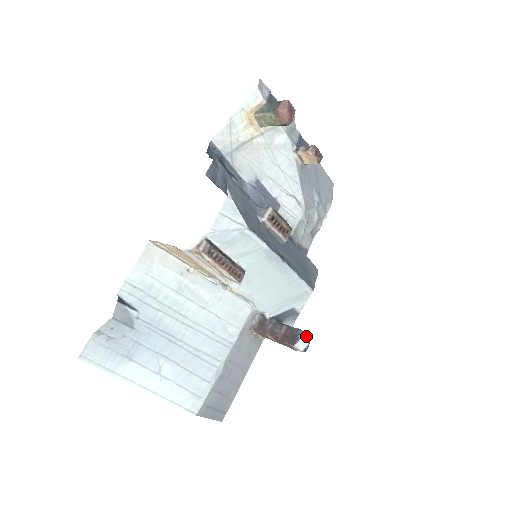
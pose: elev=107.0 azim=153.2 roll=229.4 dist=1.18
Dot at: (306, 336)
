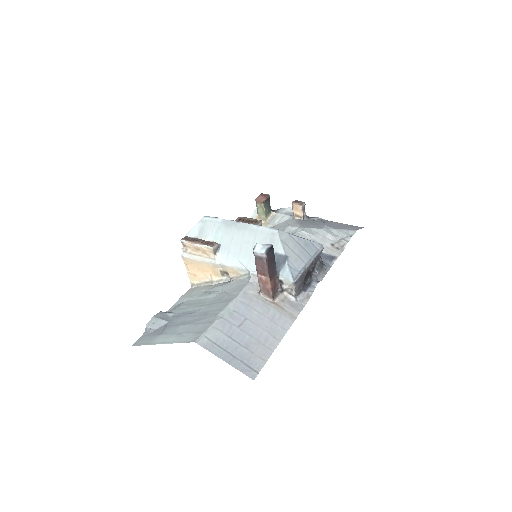
Dot at: (267, 245)
